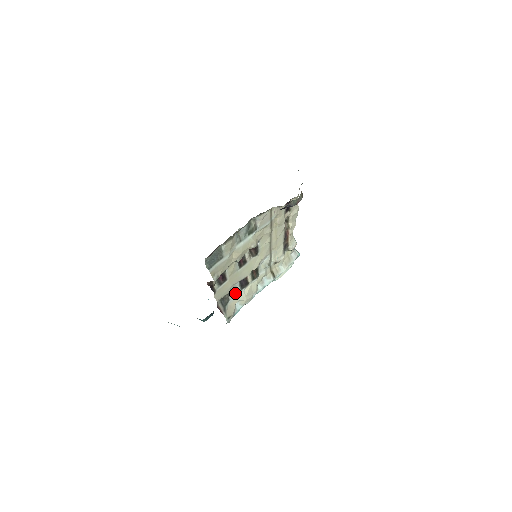
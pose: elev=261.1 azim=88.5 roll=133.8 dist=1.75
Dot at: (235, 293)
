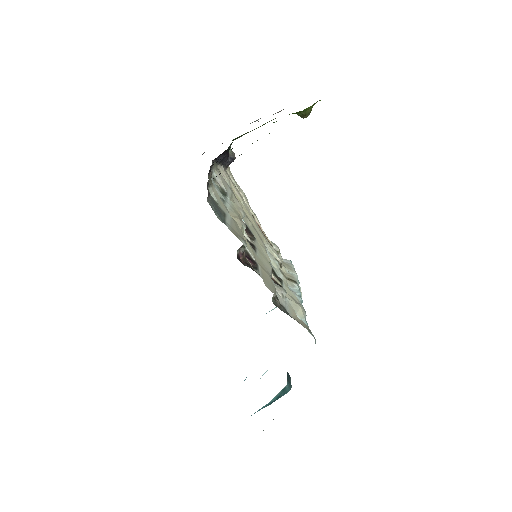
Dot at: (282, 293)
